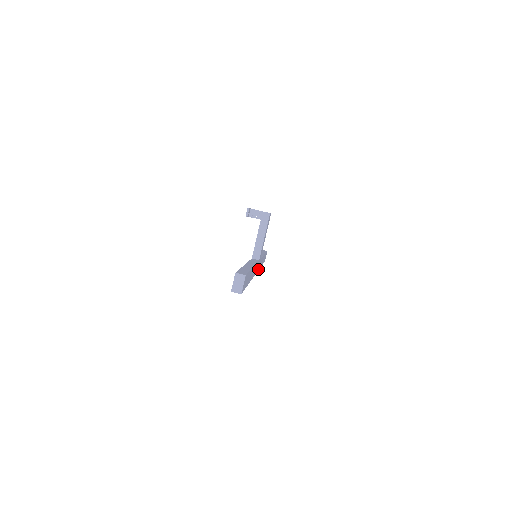
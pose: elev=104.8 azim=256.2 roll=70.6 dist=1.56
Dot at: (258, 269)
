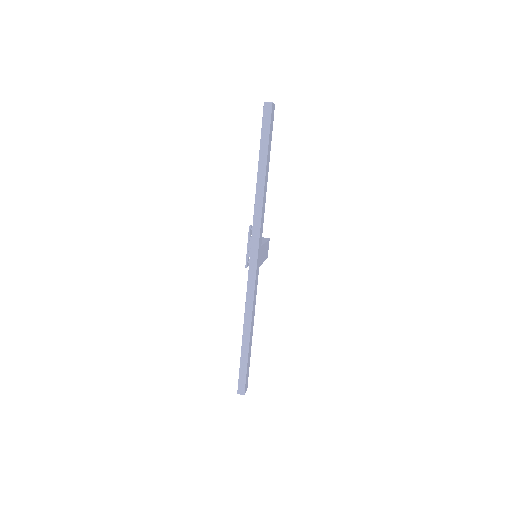
Dot at: (255, 279)
